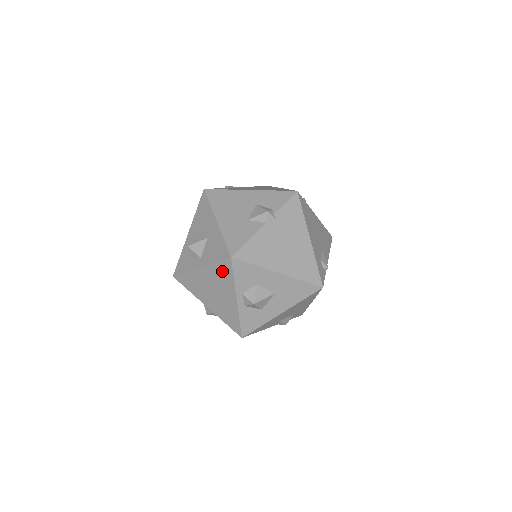
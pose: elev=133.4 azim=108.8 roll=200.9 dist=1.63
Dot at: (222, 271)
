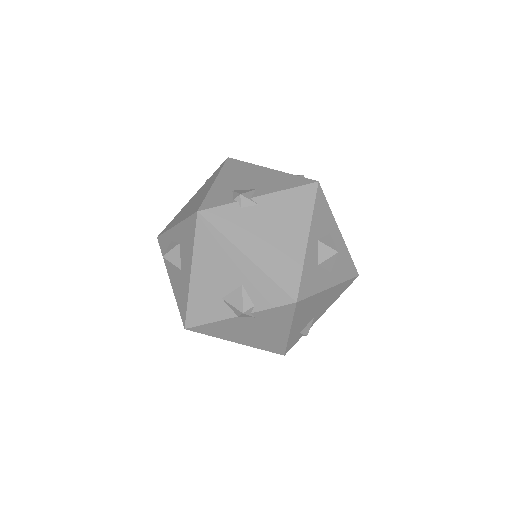
Dot at: occluded
